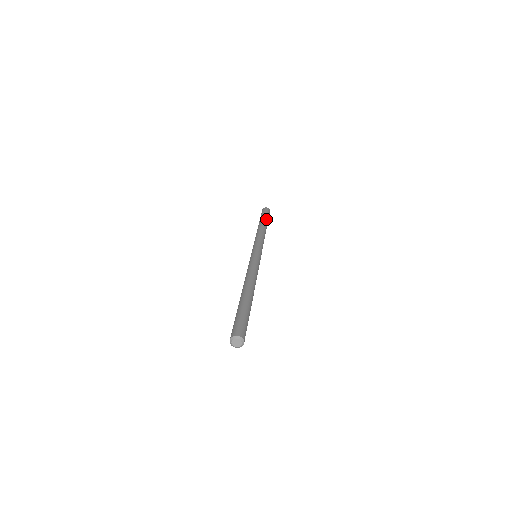
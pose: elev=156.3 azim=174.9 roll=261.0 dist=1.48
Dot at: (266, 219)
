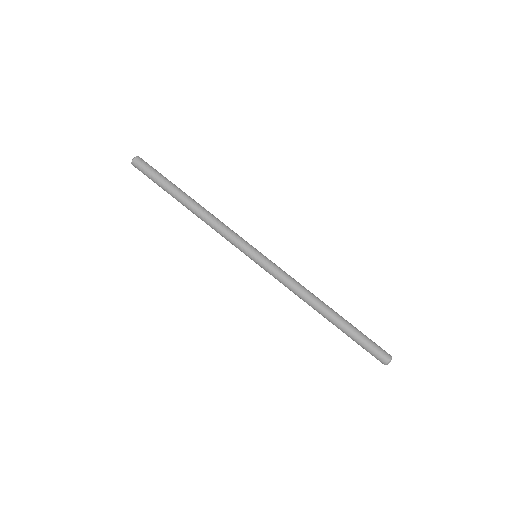
Dot at: (171, 186)
